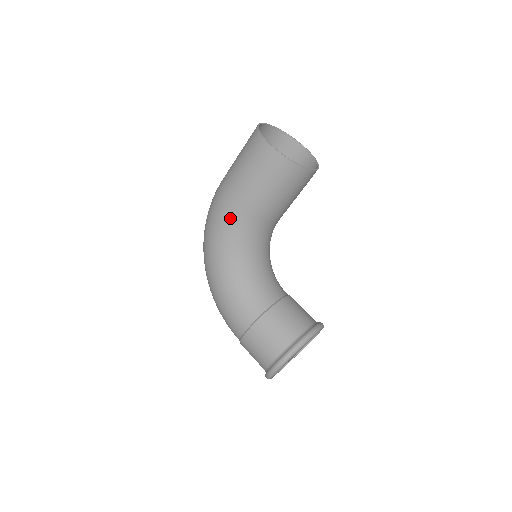
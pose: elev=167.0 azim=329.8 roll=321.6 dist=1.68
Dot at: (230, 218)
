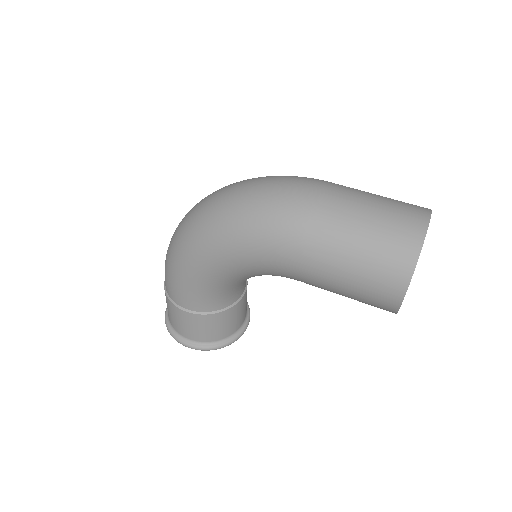
Dot at: (277, 265)
